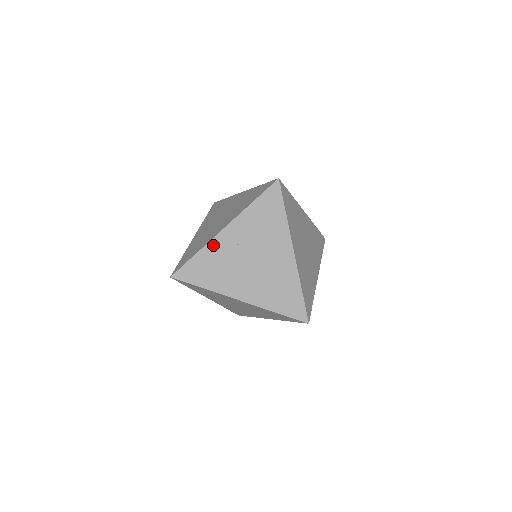
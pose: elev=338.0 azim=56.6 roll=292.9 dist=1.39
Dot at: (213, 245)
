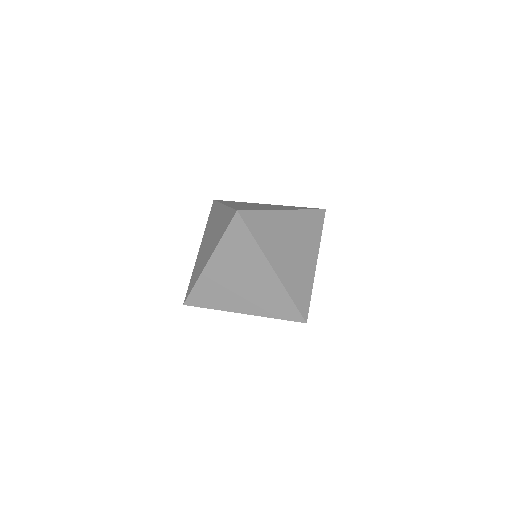
Dot at: (228, 310)
